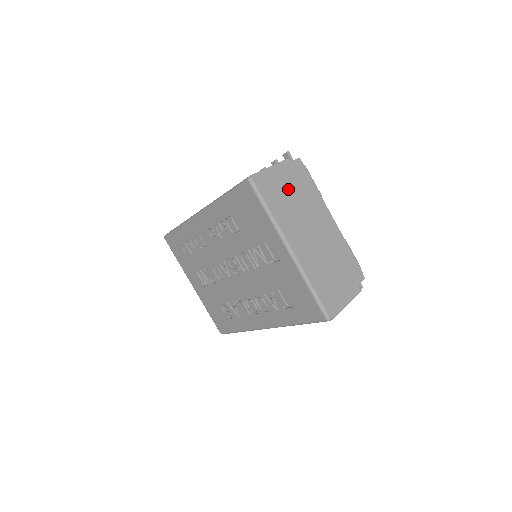
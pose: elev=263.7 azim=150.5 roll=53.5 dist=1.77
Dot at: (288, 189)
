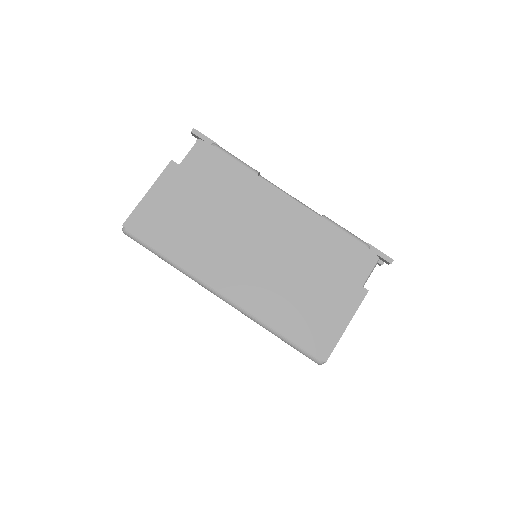
Dot at: (186, 208)
